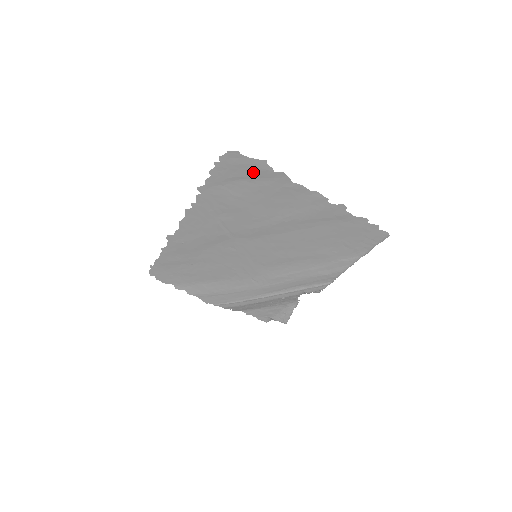
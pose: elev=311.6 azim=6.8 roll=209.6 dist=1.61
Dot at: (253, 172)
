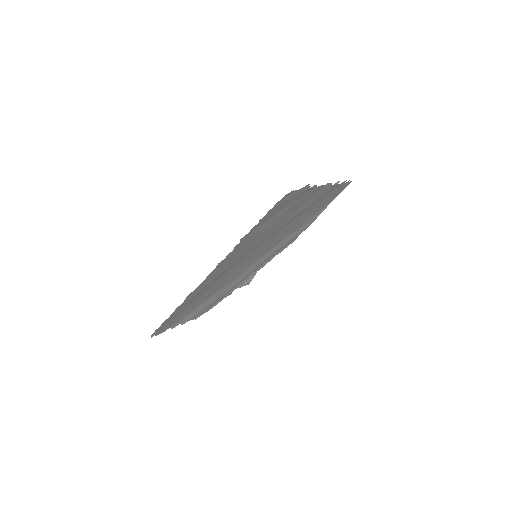
Dot at: (294, 198)
